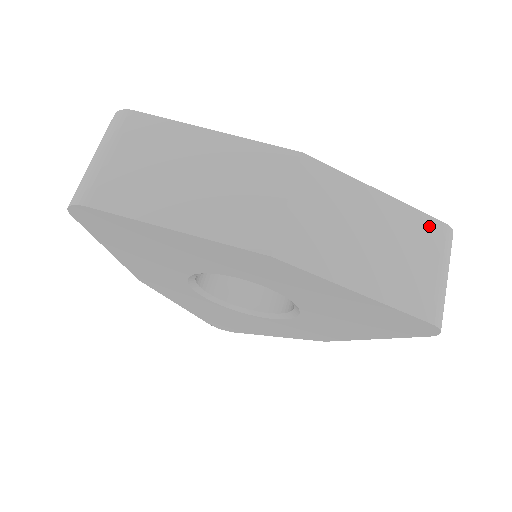
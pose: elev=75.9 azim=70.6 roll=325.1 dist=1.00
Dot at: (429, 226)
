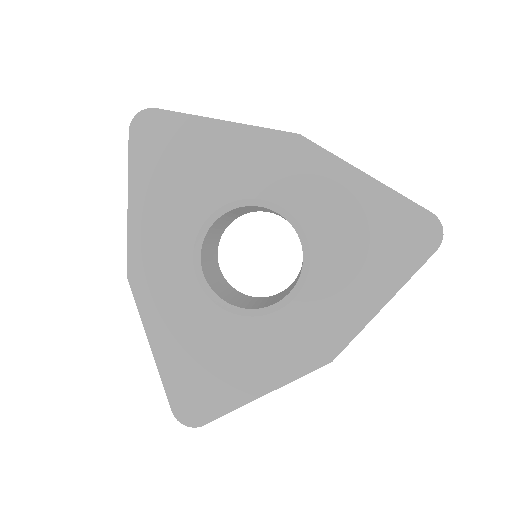
Dot at: occluded
